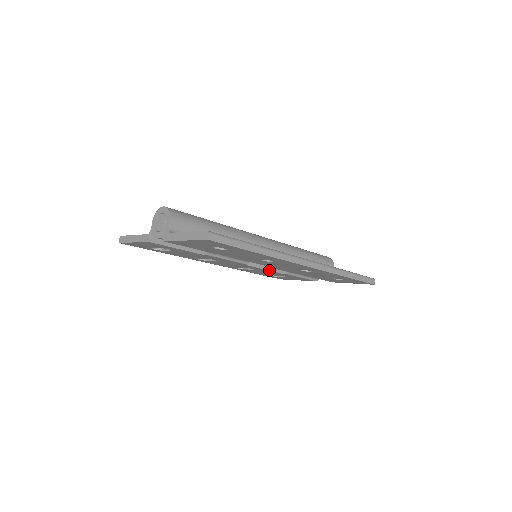
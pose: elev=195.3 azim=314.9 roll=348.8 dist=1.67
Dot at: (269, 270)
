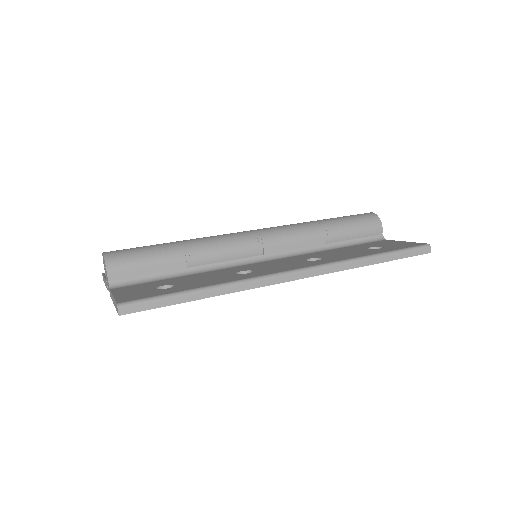
Dot at: occluded
